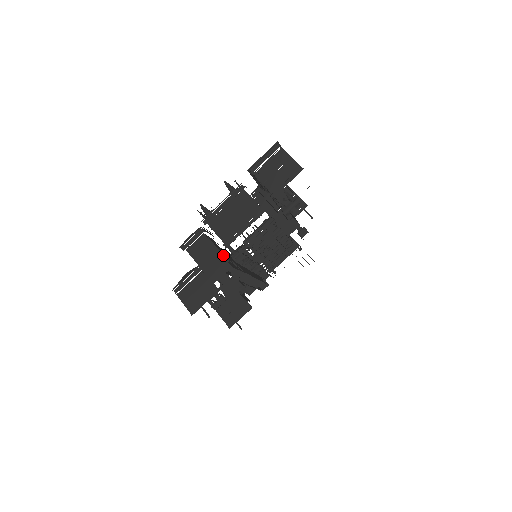
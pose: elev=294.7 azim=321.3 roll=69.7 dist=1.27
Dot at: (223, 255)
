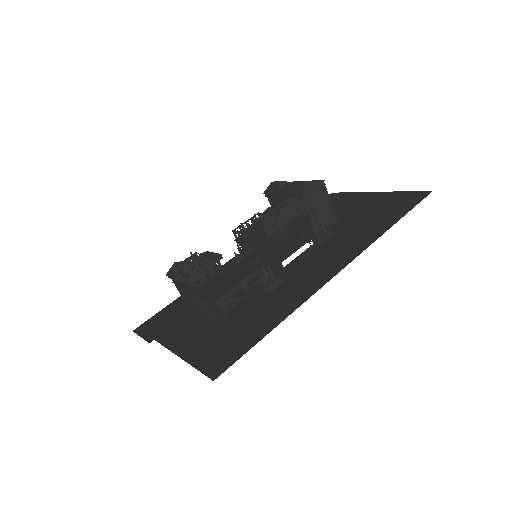
Dot at: occluded
